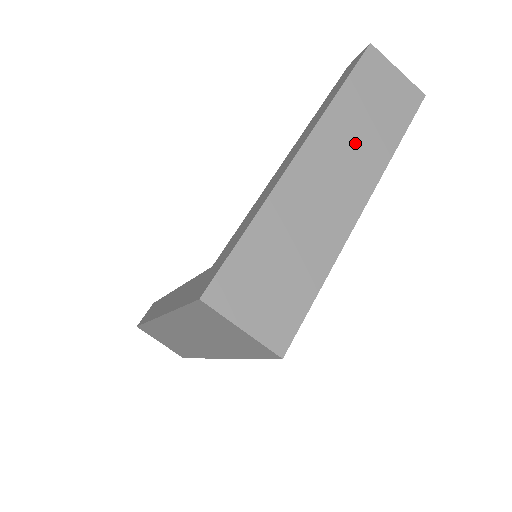
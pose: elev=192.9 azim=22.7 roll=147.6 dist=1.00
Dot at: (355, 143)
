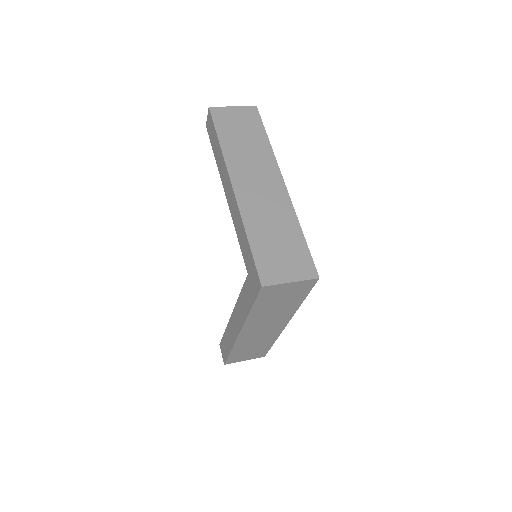
Dot at: (251, 159)
